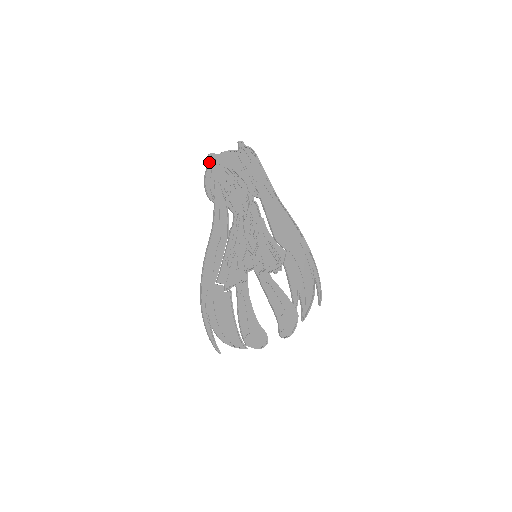
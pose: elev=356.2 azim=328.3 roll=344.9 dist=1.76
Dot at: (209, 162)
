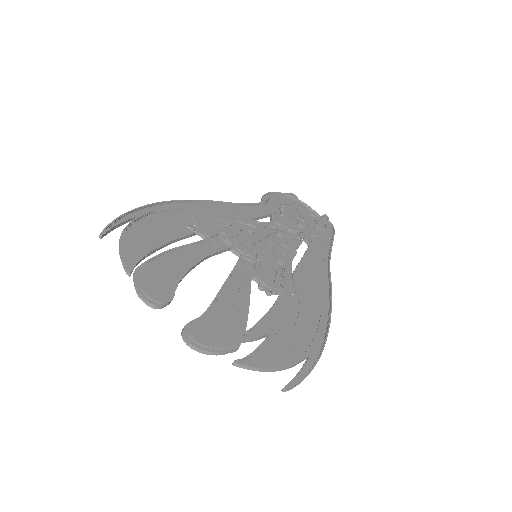
Dot at: (287, 193)
